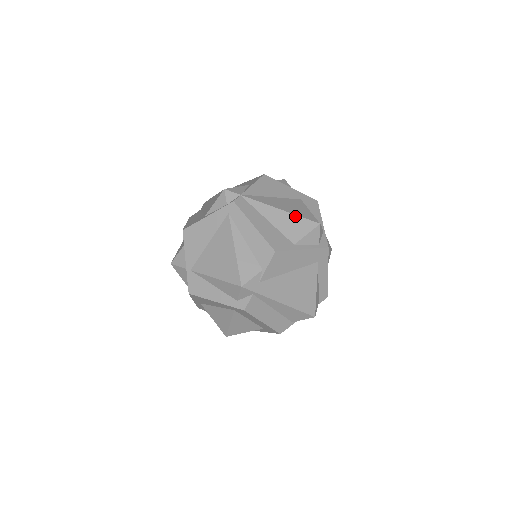
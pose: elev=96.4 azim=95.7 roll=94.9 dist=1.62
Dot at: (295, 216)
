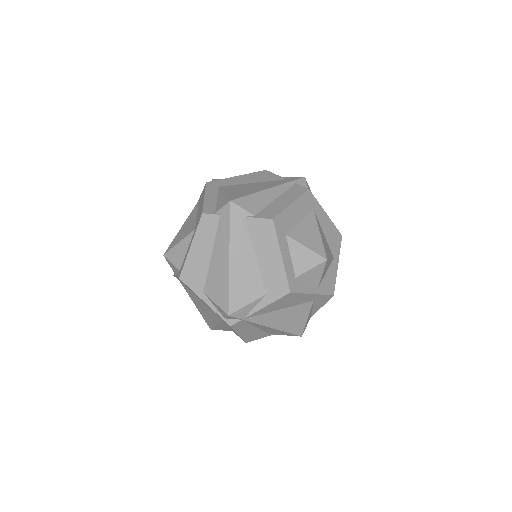
Dot at: (284, 332)
